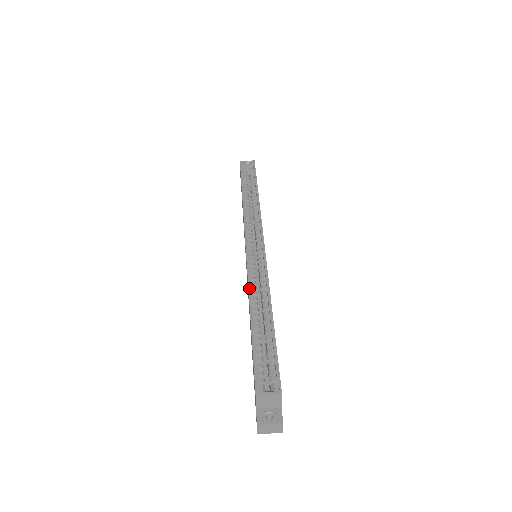
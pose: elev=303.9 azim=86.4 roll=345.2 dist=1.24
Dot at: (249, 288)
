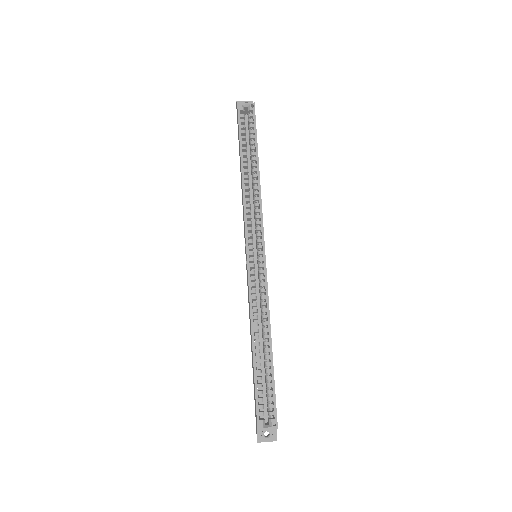
Dot at: (251, 314)
